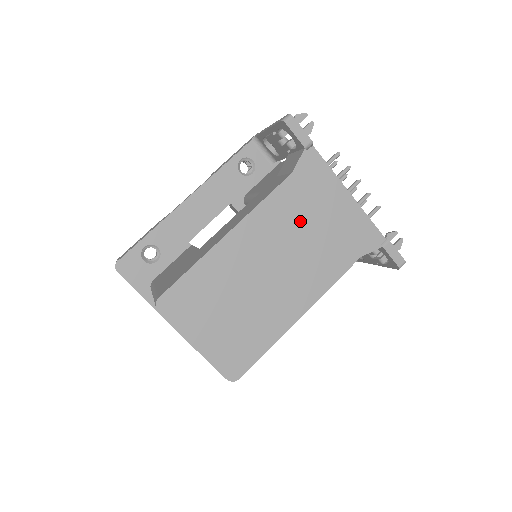
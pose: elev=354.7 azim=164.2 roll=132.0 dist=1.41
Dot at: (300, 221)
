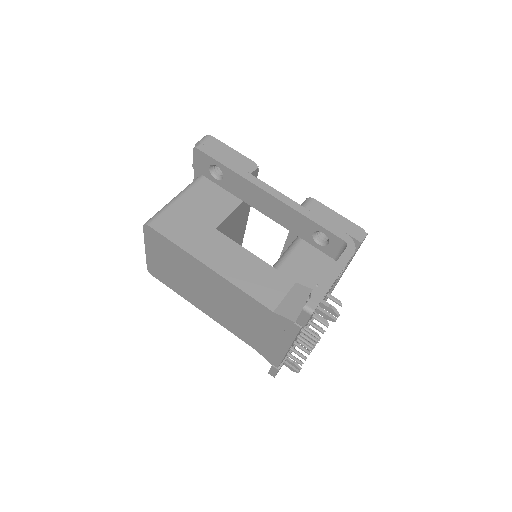
Dot at: (249, 315)
